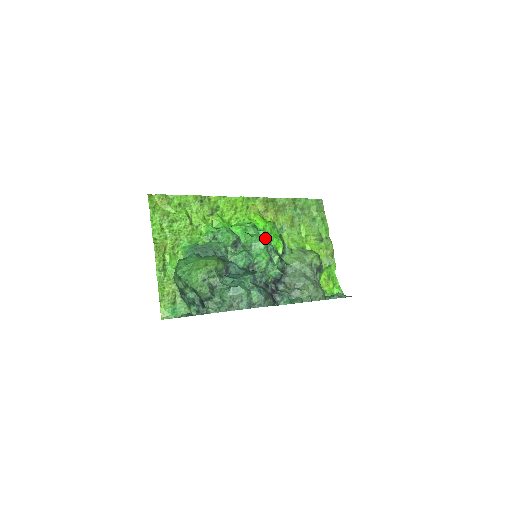
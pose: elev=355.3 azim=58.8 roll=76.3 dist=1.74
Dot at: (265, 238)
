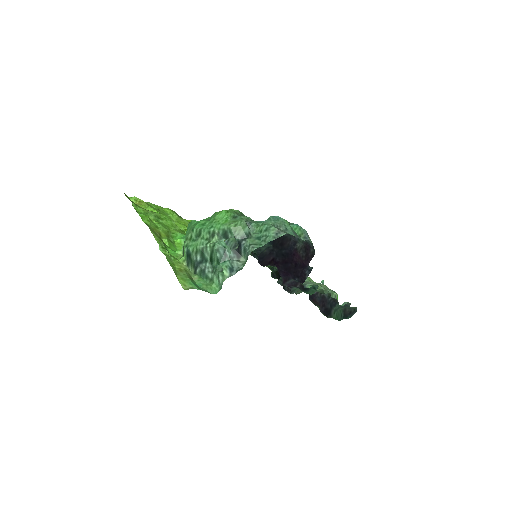
Dot at: occluded
